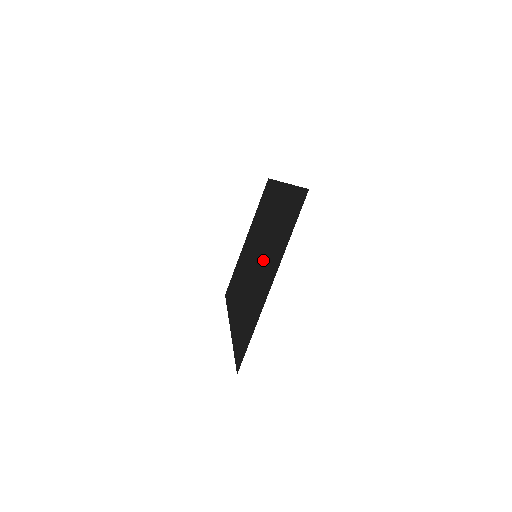
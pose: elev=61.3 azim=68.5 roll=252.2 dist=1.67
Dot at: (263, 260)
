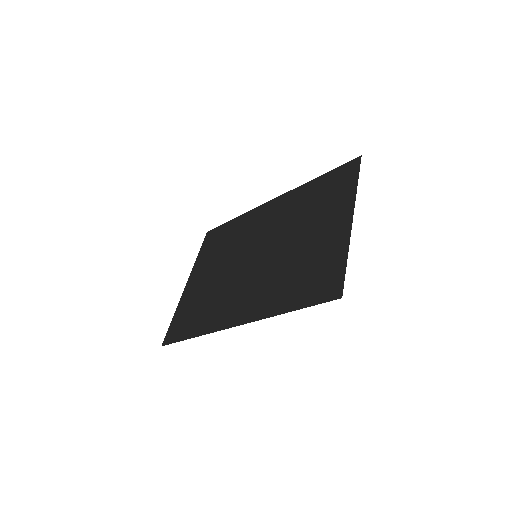
Dot at: (292, 237)
